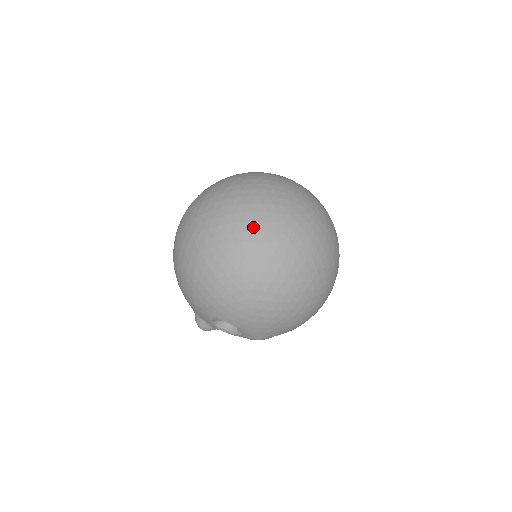
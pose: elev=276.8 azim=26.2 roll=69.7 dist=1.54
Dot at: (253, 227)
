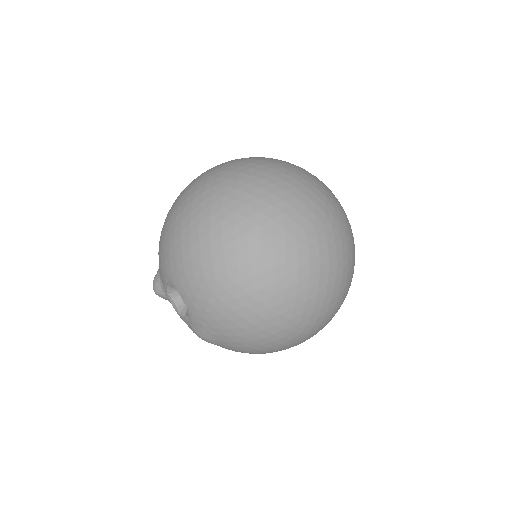
Dot at: (270, 211)
